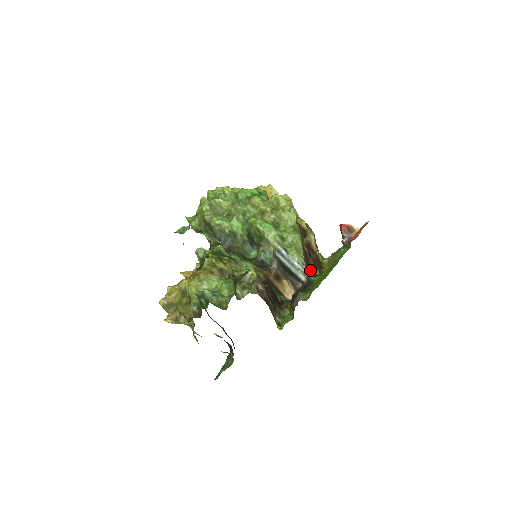
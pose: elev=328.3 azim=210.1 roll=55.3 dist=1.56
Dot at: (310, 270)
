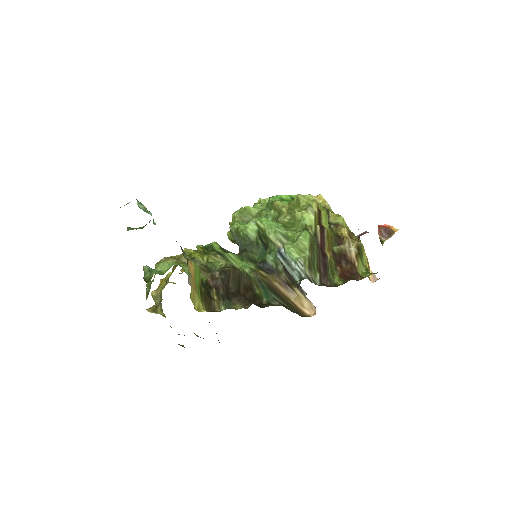
Dot at: (326, 278)
